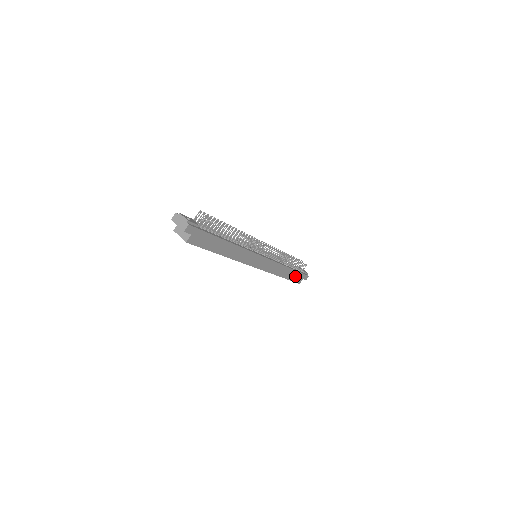
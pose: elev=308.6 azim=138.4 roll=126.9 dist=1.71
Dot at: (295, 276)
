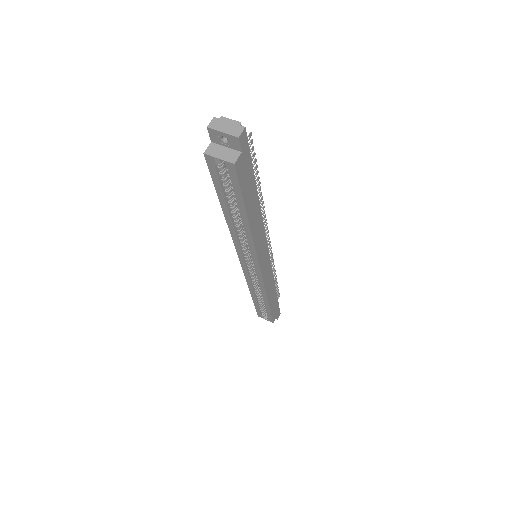
Dot at: (274, 307)
